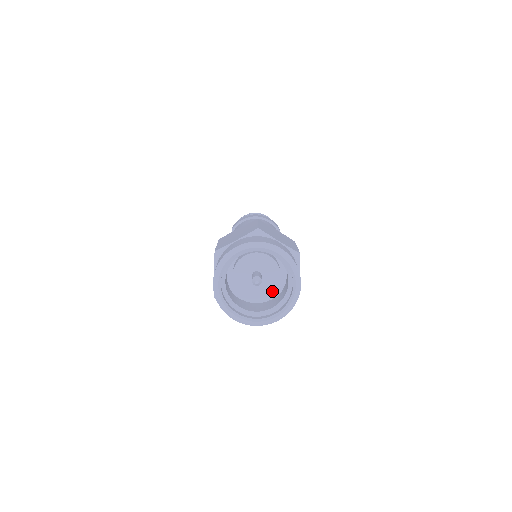
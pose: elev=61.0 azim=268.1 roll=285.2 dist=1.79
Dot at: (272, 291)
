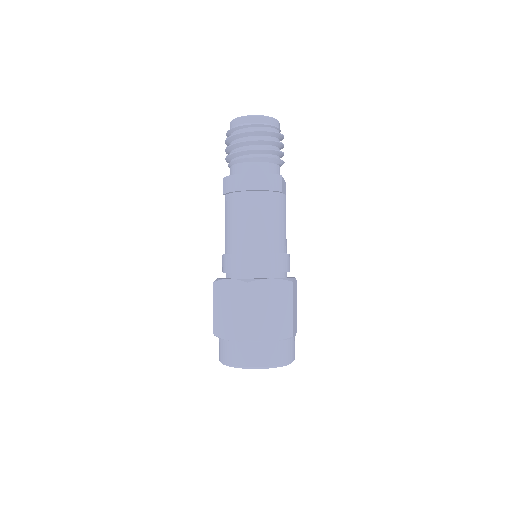
Dot at: occluded
